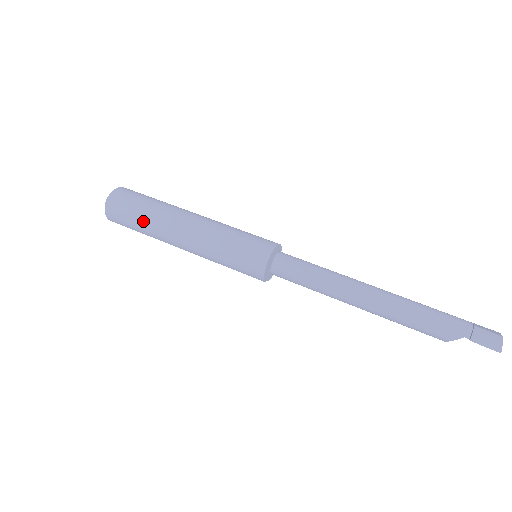
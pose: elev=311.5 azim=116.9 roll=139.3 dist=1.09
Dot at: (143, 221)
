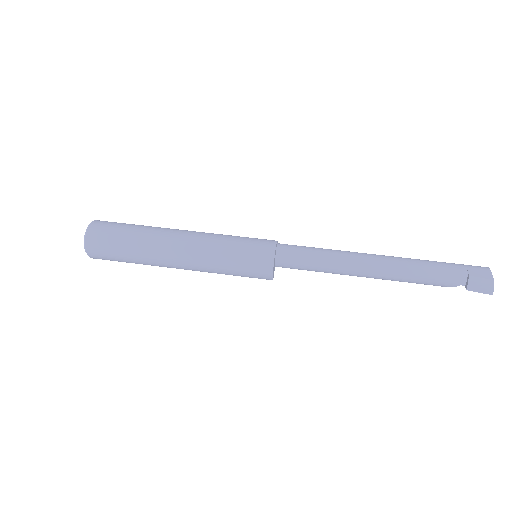
Dot at: (134, 260)
